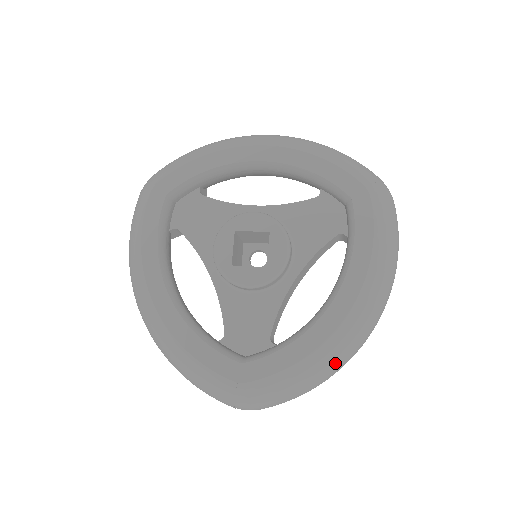
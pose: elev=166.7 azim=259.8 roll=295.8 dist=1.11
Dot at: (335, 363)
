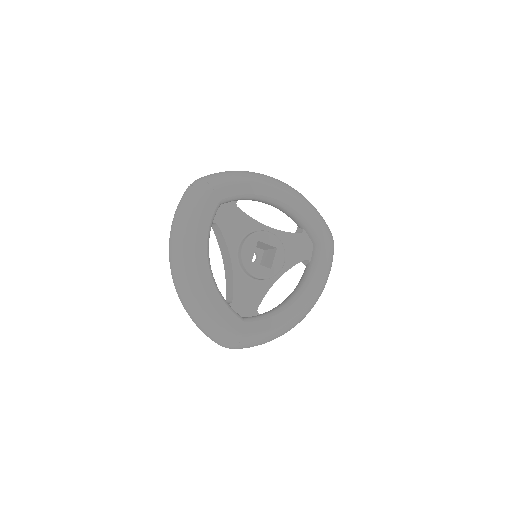
Dot at: (287, 331)
